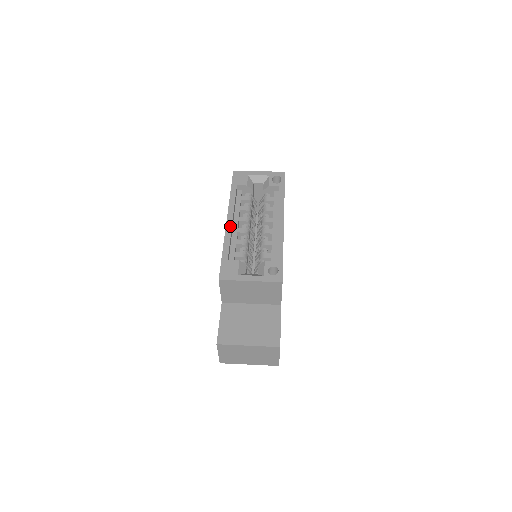
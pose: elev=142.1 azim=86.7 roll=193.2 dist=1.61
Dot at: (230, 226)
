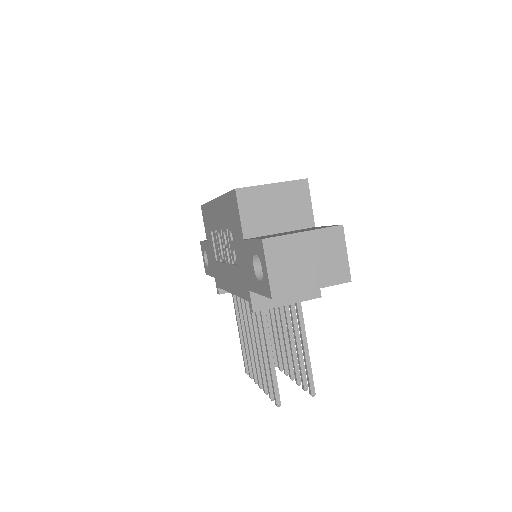
Dot at: occluded
